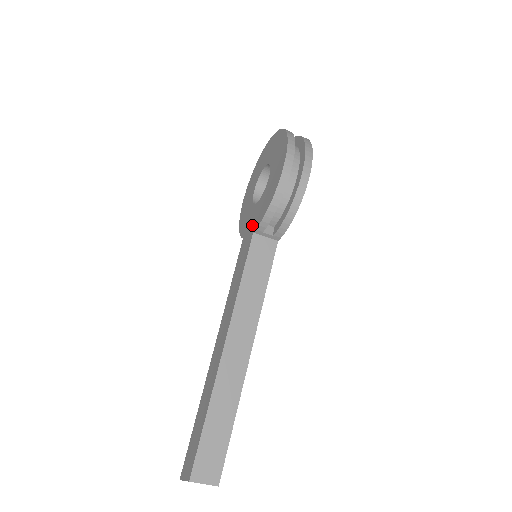
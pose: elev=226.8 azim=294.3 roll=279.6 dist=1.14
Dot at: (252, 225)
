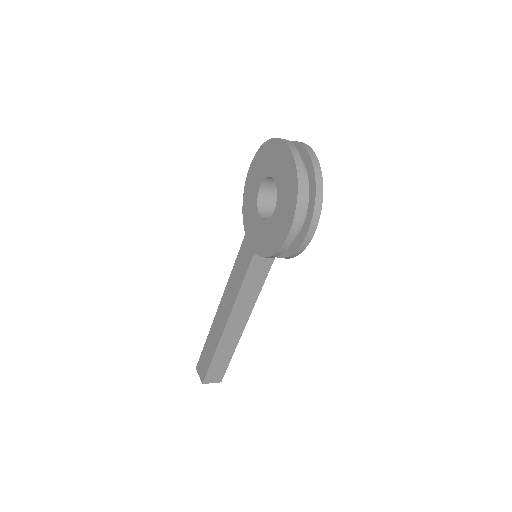
Dot at: (254, 240)
